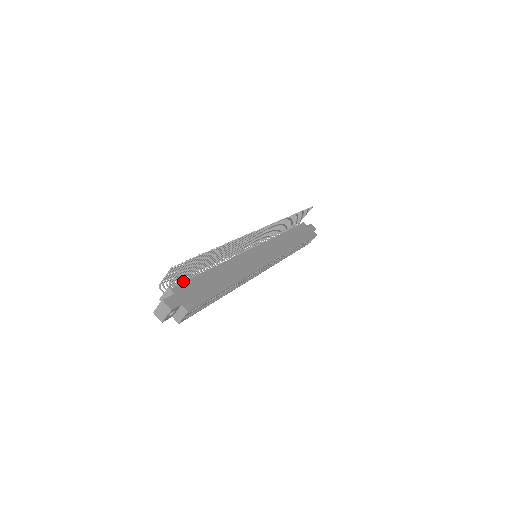
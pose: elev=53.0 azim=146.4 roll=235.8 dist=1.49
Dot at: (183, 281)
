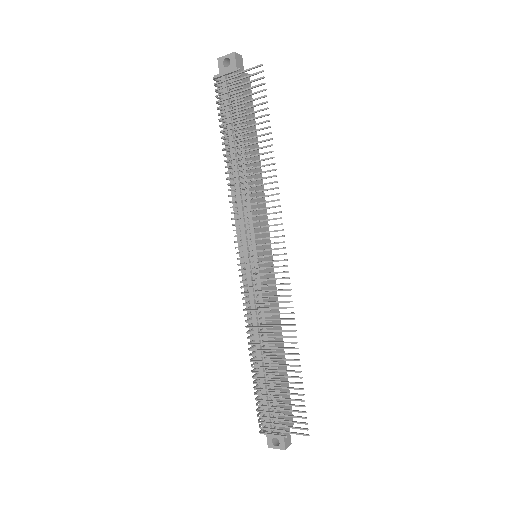
Dot at: (271, 408)
